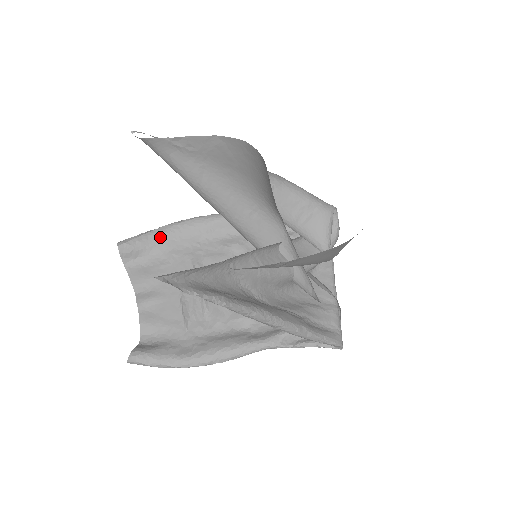
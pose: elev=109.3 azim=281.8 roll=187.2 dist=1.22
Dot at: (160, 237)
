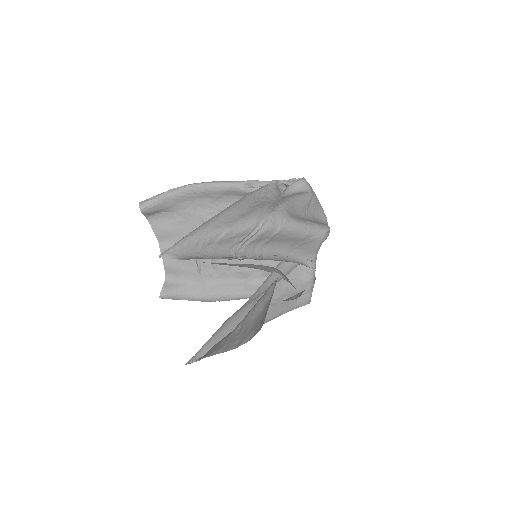
Dot at: (176, 199)
